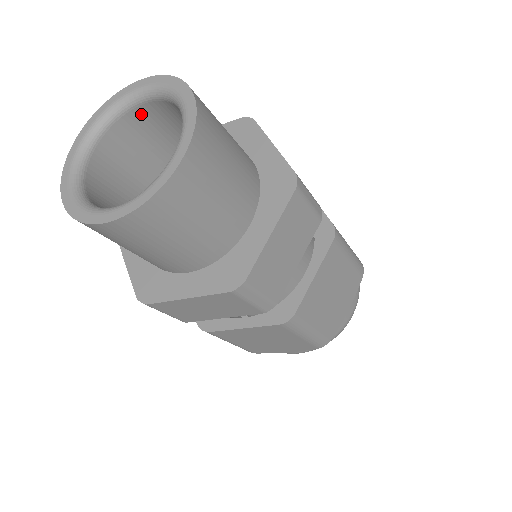
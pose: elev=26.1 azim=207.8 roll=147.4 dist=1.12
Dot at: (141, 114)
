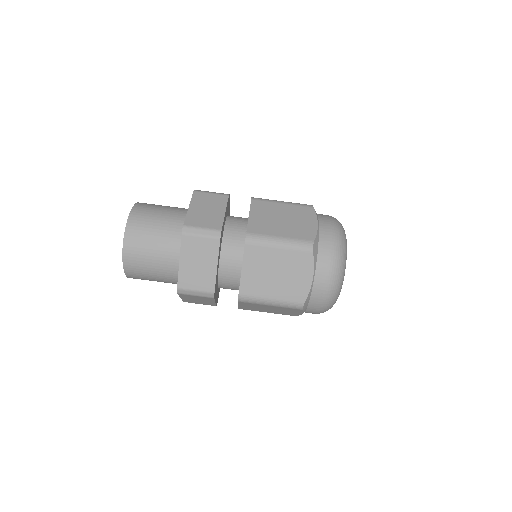
Dot at: occluded
